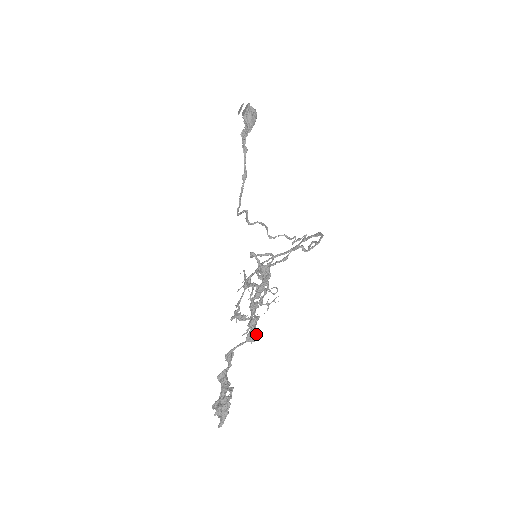
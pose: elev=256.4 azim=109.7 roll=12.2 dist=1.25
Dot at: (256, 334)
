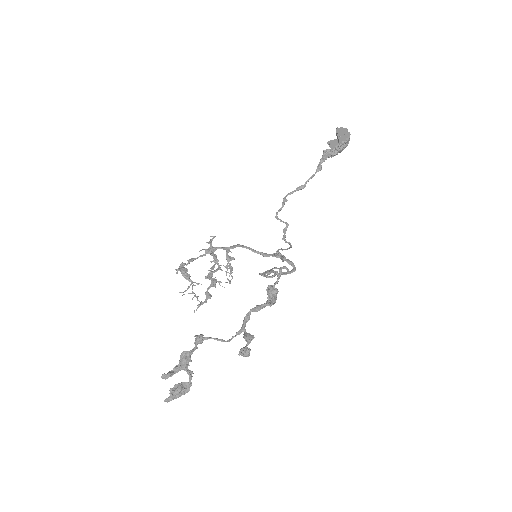
Dot at: occluded
